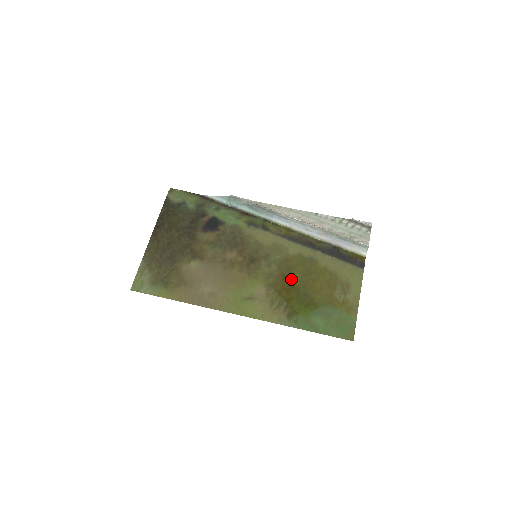
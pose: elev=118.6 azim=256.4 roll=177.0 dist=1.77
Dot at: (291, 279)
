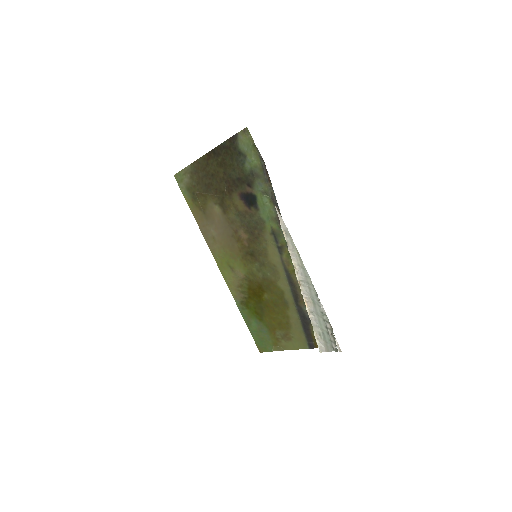
Dot at: (263, 293)
